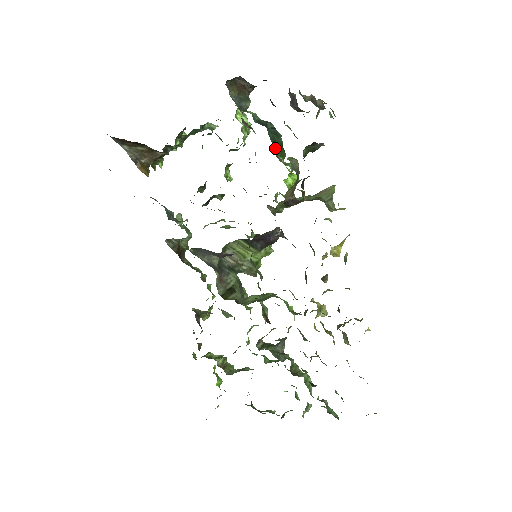
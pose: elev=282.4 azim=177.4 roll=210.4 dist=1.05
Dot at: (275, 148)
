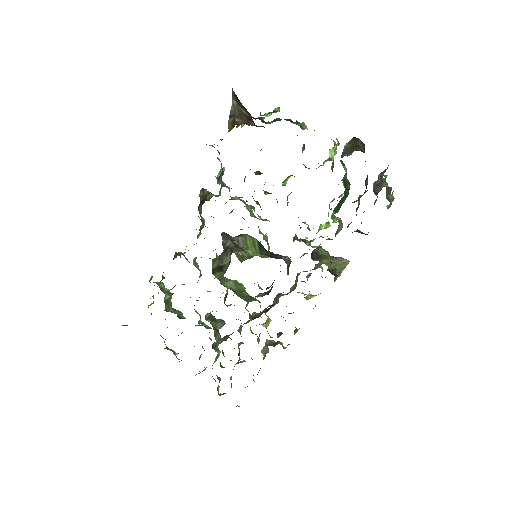
Dot at: (337, 205)
